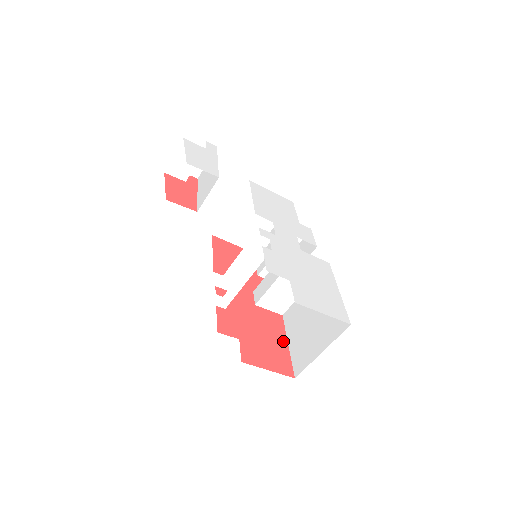
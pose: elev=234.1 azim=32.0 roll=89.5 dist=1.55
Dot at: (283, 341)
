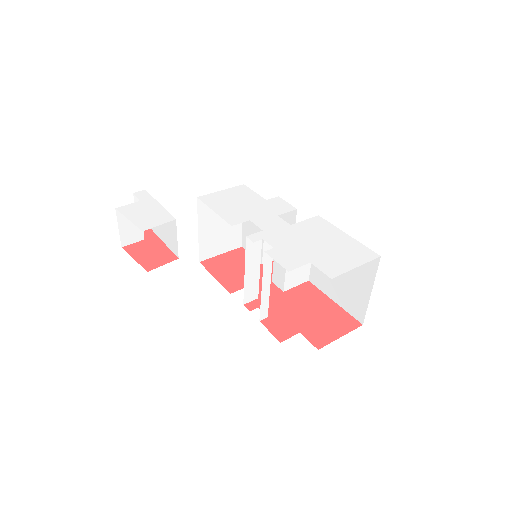
Dot at: (328, 302)
